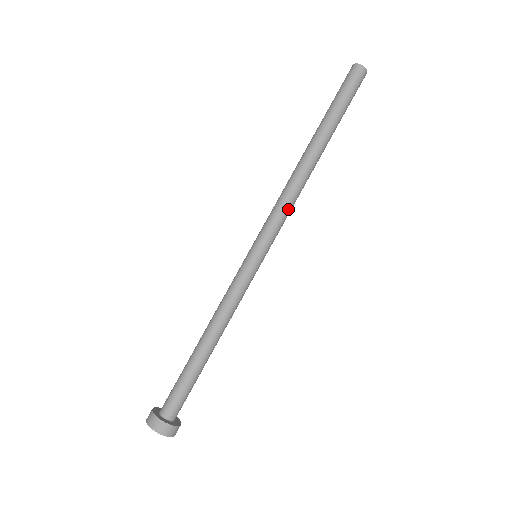
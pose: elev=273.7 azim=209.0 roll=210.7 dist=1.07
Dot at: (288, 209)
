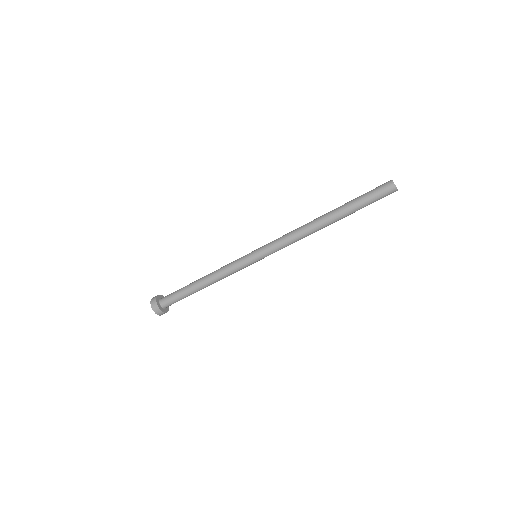
Dot at: (289, 243)
